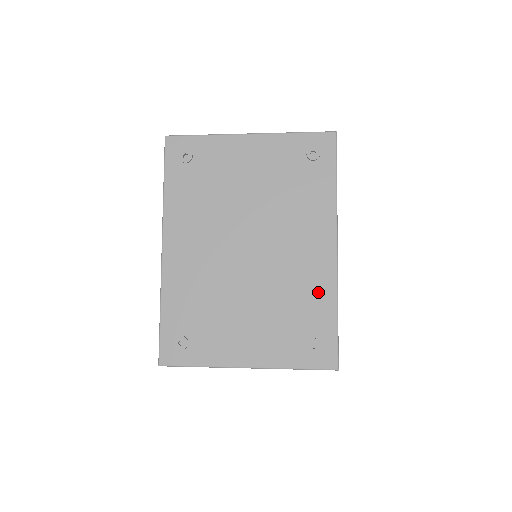
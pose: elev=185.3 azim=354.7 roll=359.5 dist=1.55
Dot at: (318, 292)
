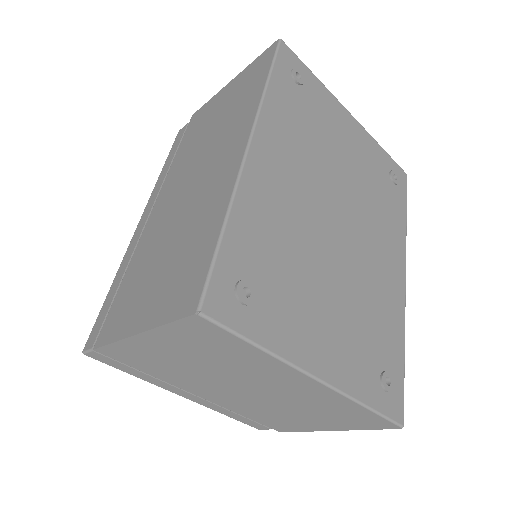
Dot at: (392, 316)
